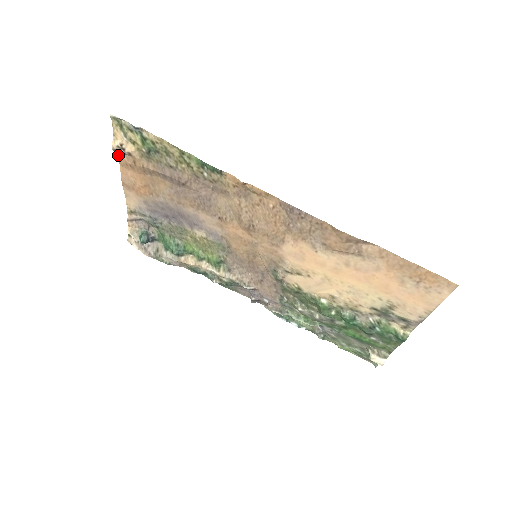
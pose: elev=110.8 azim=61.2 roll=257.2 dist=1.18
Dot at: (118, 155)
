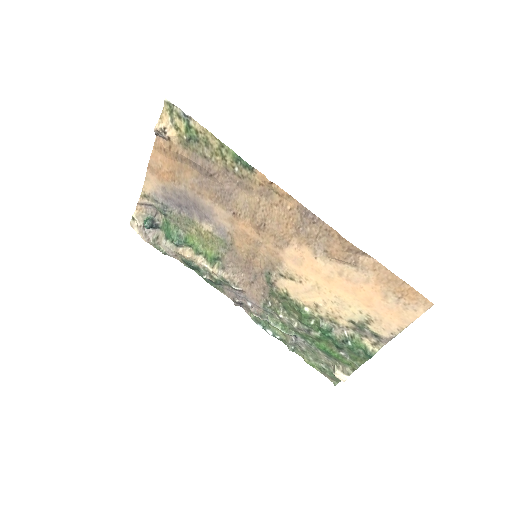
Dot at: (156, 138)
